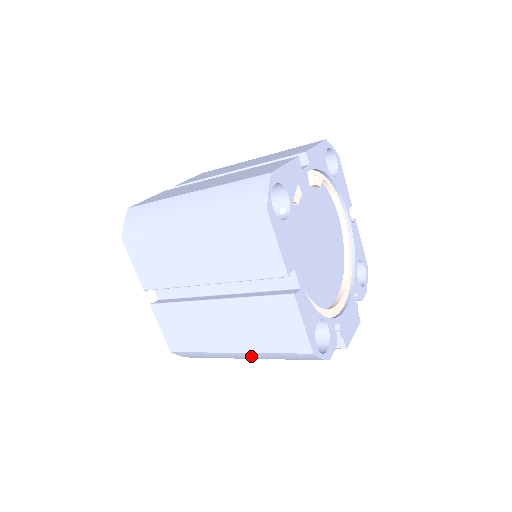
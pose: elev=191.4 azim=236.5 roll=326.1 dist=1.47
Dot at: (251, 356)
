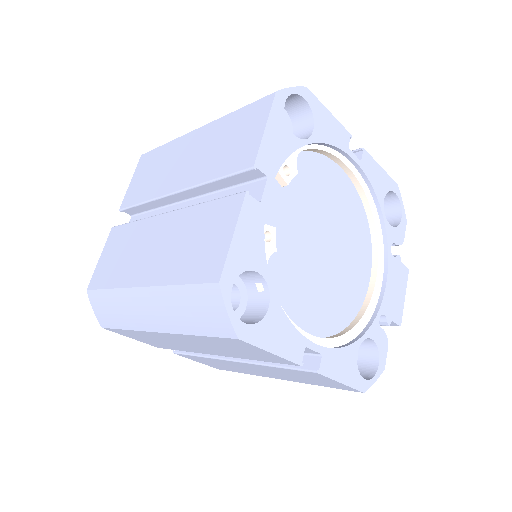
Dot at: occluded
